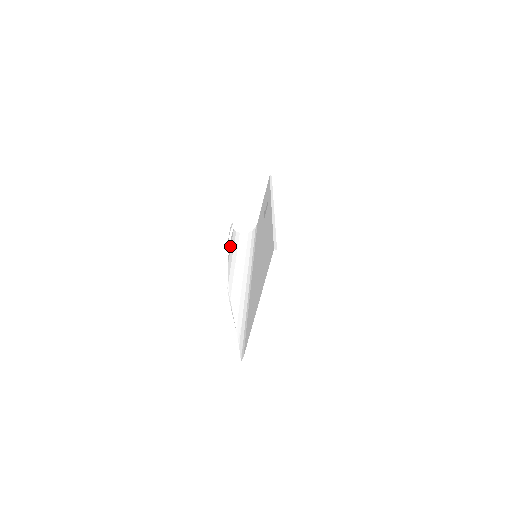
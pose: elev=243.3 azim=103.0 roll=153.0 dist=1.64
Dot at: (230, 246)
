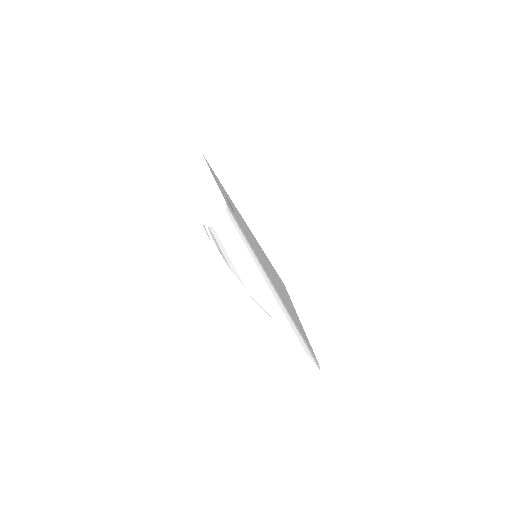
Dot at: (219, 250)
